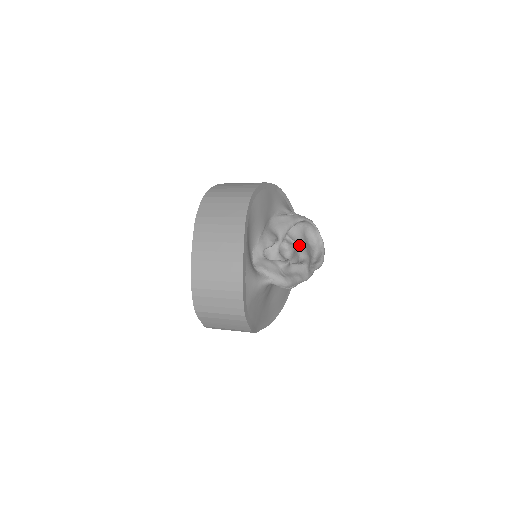
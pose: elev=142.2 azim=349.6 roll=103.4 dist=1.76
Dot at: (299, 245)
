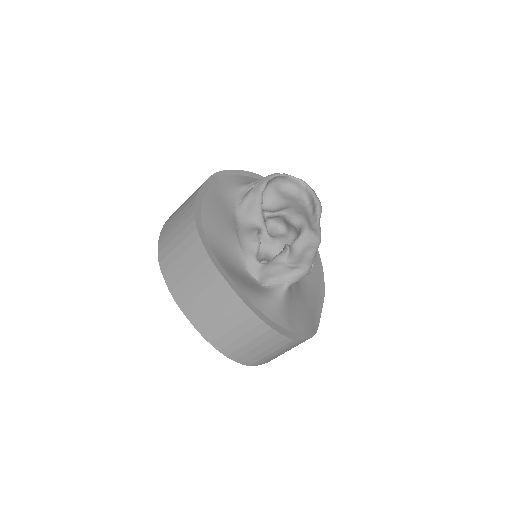
Dot at: (284, 213)
